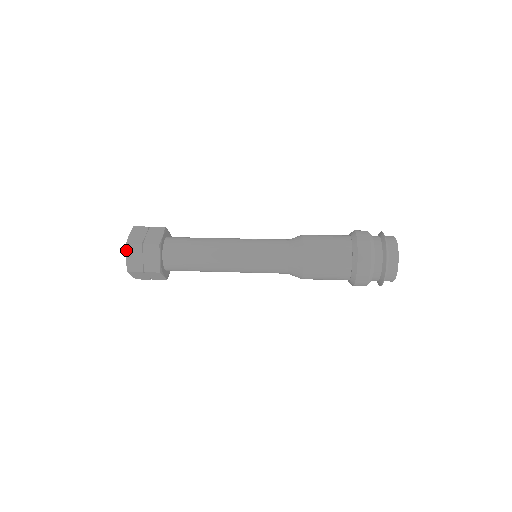
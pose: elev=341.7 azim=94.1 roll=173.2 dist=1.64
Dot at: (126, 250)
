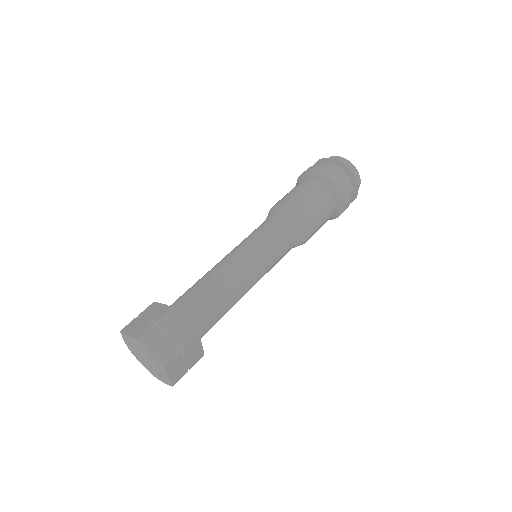
Dot at: (143, 345)
